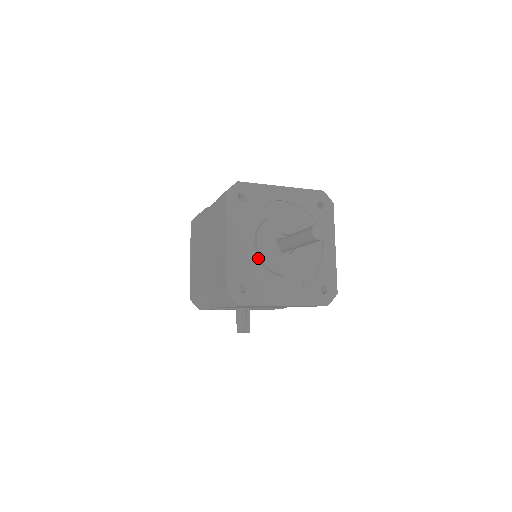
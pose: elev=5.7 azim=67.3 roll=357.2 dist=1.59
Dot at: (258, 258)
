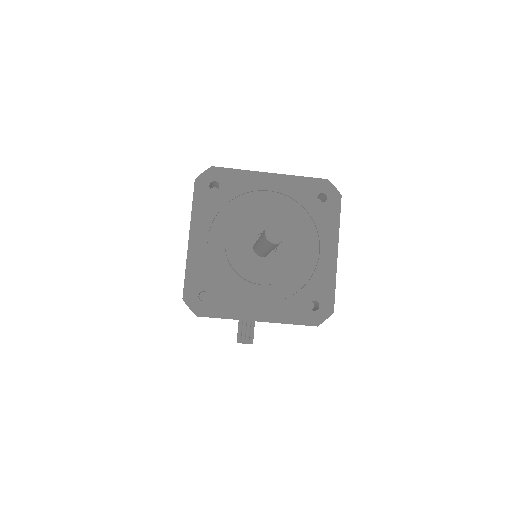
Dot at: (228, 260)
